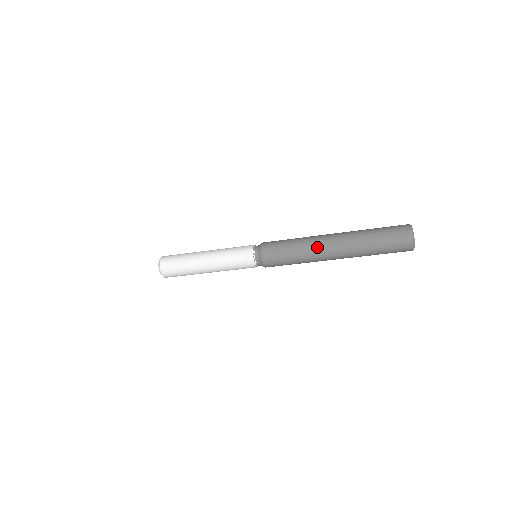
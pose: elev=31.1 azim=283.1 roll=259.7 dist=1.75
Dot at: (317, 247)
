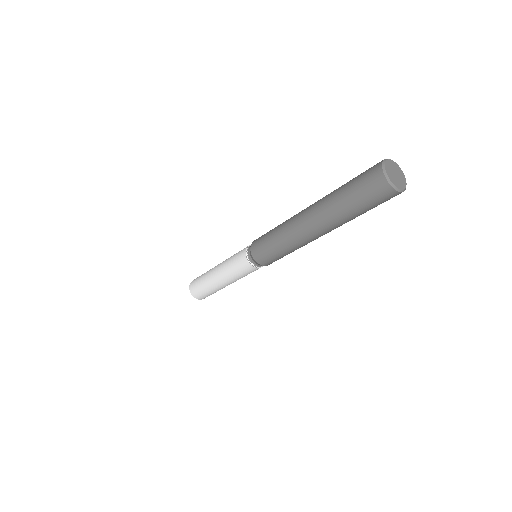
Dot at: (293, 229)
